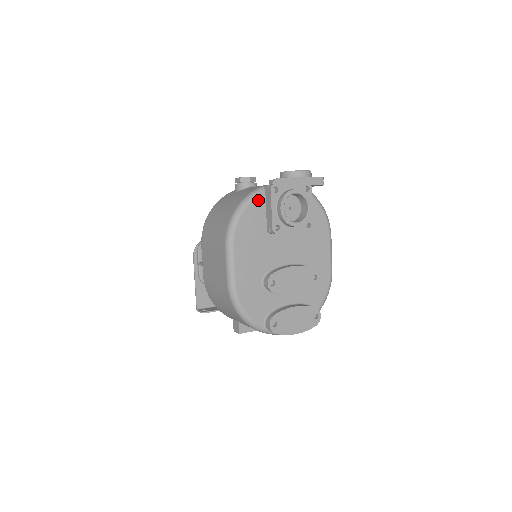
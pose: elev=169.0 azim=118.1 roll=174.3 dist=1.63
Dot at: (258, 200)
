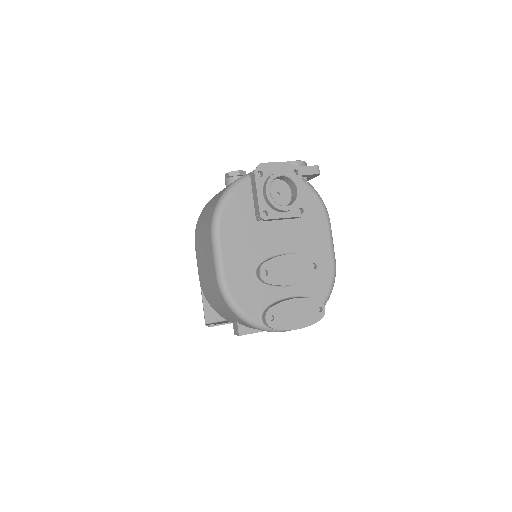
Dot at: (243, 187)
